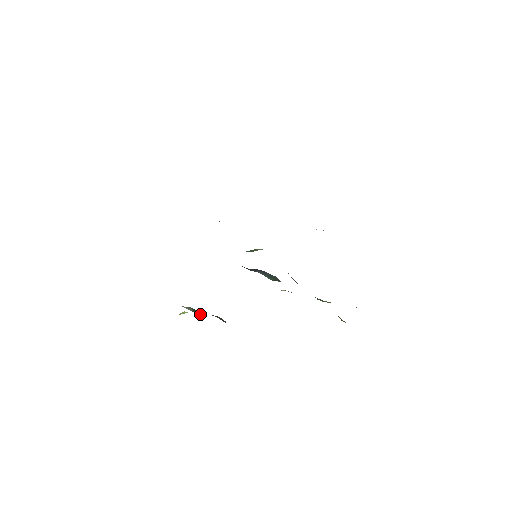
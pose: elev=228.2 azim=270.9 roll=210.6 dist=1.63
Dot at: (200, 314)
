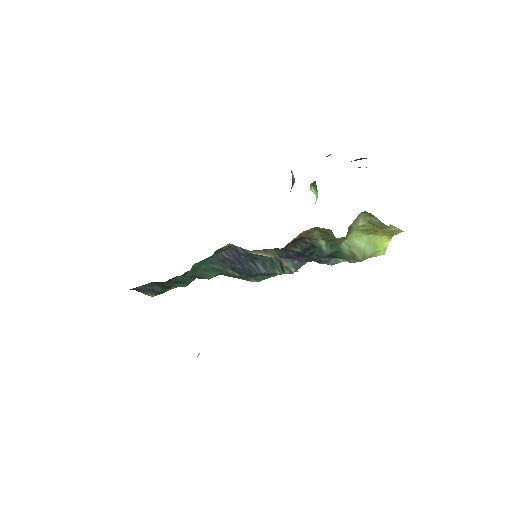
Dot at: occluded
